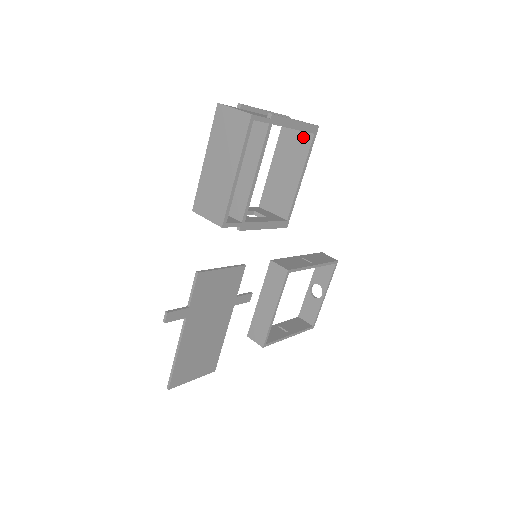
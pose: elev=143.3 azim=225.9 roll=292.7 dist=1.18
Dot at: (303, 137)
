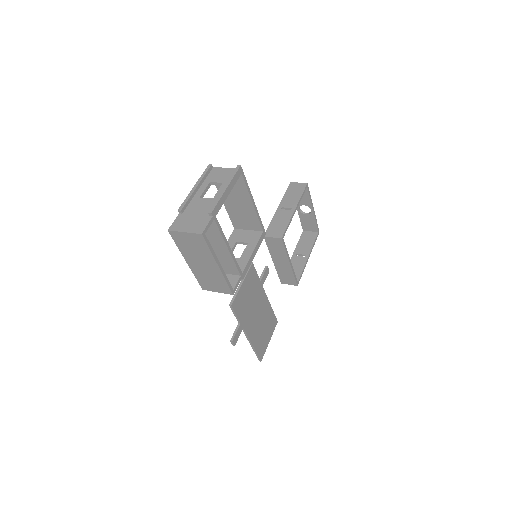
Dot at: occluded
